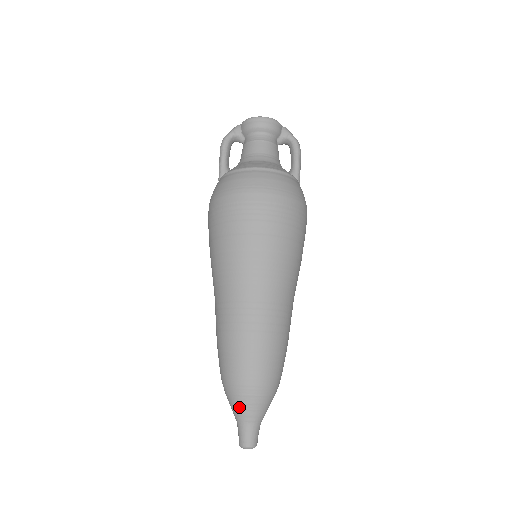
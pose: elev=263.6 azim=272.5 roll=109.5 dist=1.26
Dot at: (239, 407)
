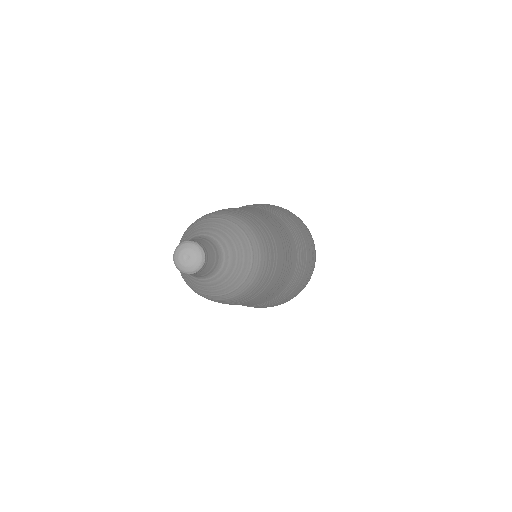
Dot at: (211, 225)
